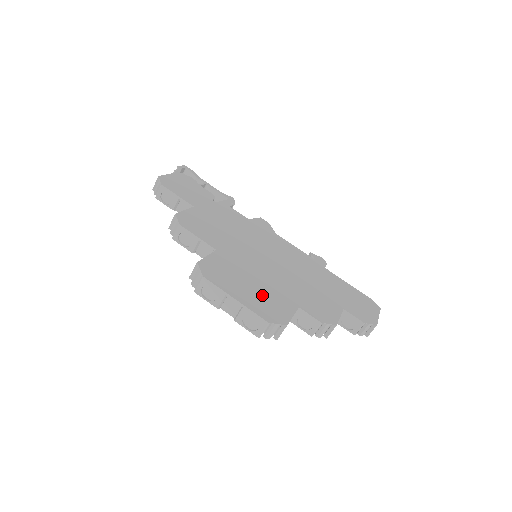
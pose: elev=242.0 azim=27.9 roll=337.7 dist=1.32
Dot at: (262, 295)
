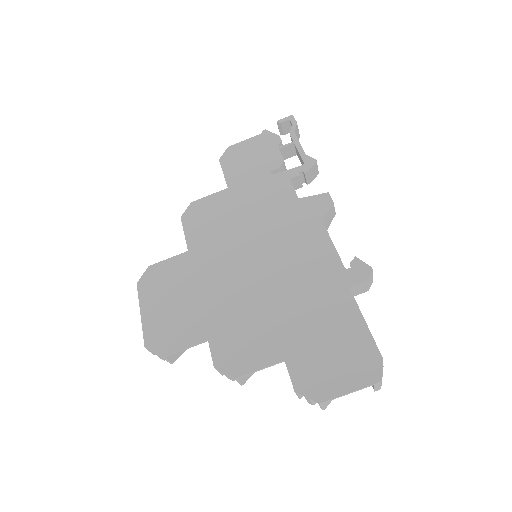
Dot at: (177, 315)
